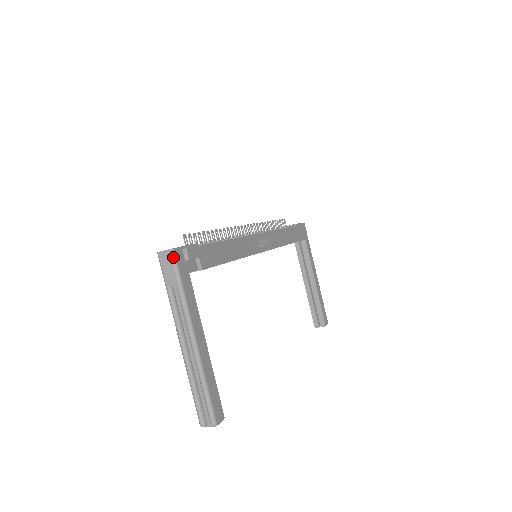
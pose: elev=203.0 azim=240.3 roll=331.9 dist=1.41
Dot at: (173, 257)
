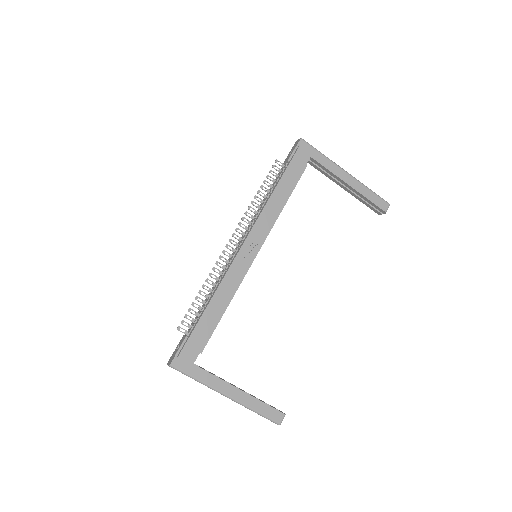
Dot at: occluded
